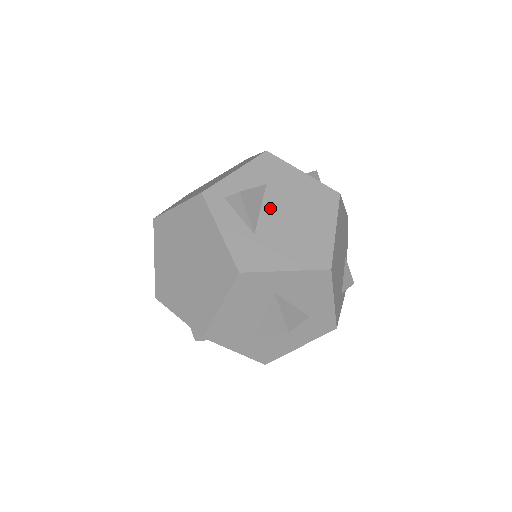
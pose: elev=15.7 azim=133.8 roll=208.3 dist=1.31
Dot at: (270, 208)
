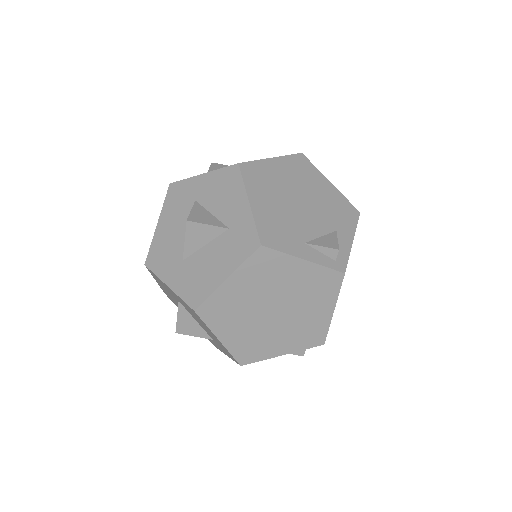
Dot at: occluded
